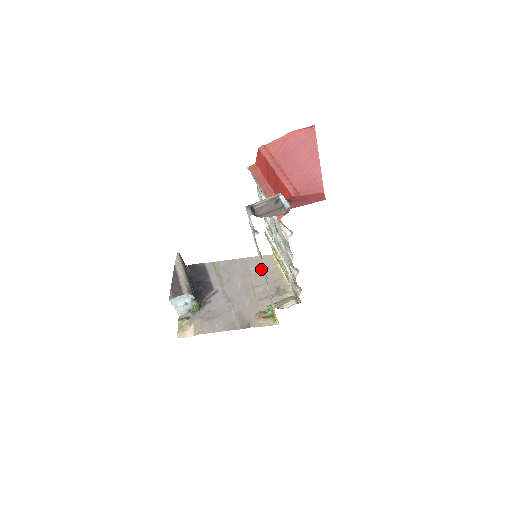
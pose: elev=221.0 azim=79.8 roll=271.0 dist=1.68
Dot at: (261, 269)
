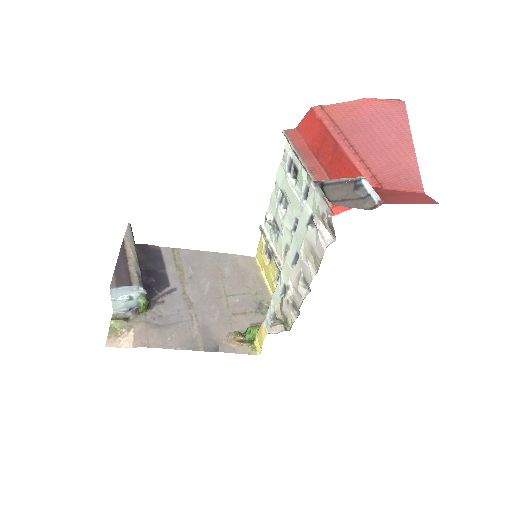
Dot at: (239, 273)
